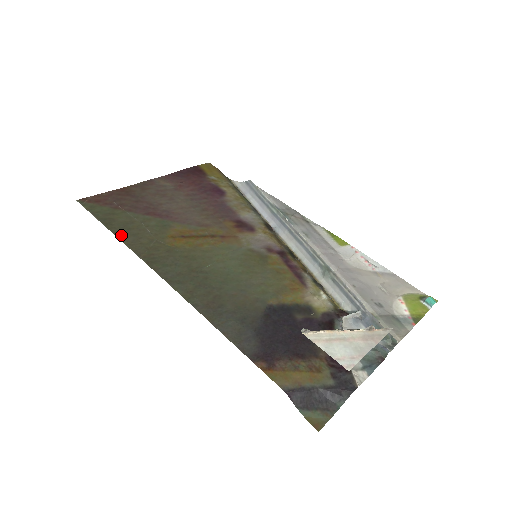
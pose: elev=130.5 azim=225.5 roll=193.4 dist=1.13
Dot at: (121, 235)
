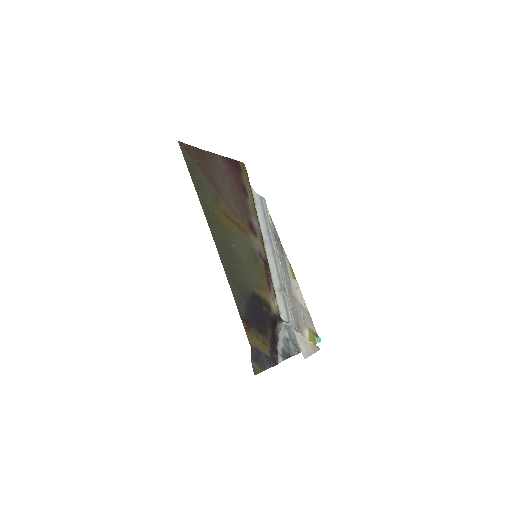
Dot at: (198, 190)
